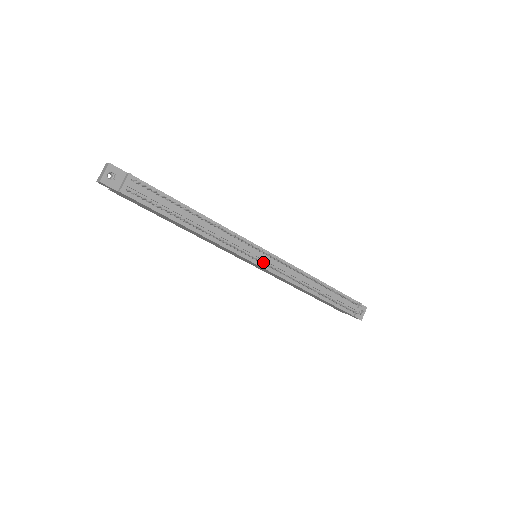
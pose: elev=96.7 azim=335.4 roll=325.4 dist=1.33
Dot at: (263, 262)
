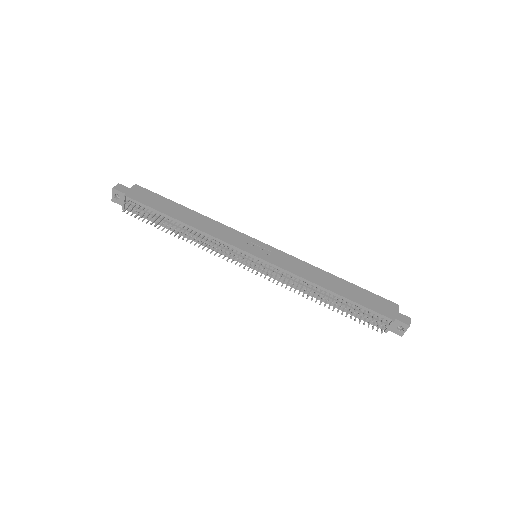
Dot at: (248, 268)
